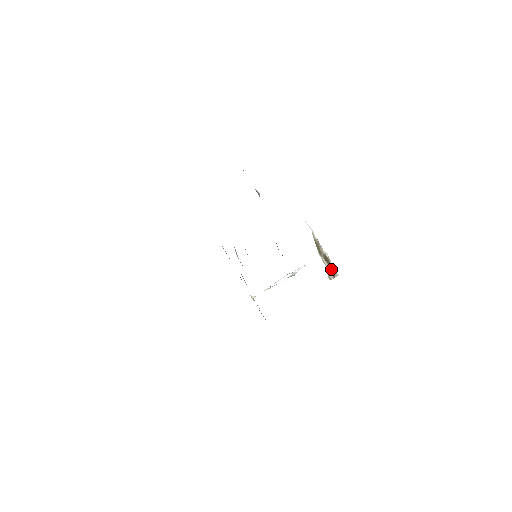
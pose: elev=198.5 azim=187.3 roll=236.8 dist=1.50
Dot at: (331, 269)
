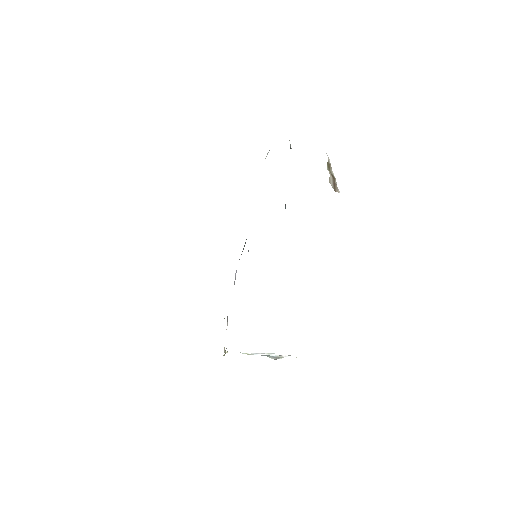
Dot at: (334, 184)
